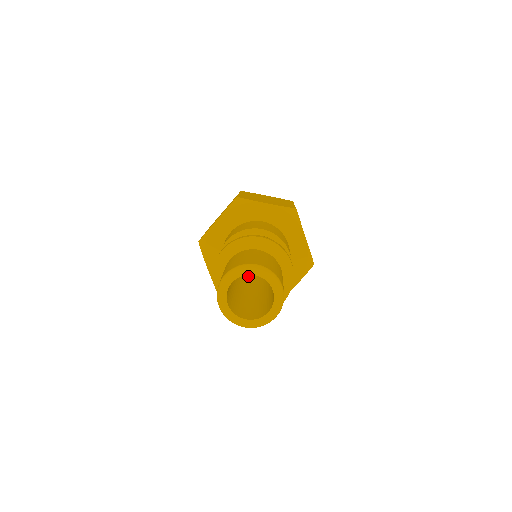
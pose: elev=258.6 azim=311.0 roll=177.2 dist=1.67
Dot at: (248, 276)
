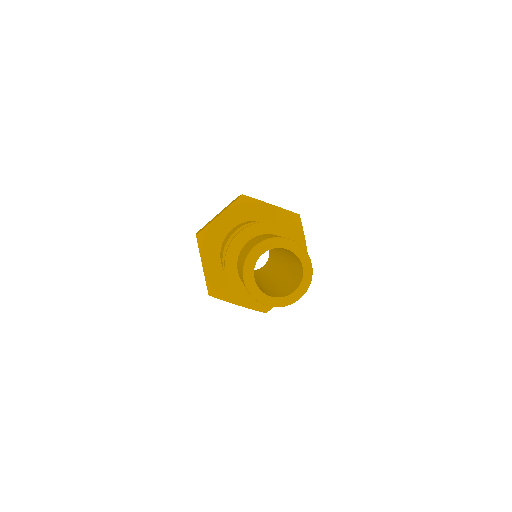
Dot at: (267, 274)
